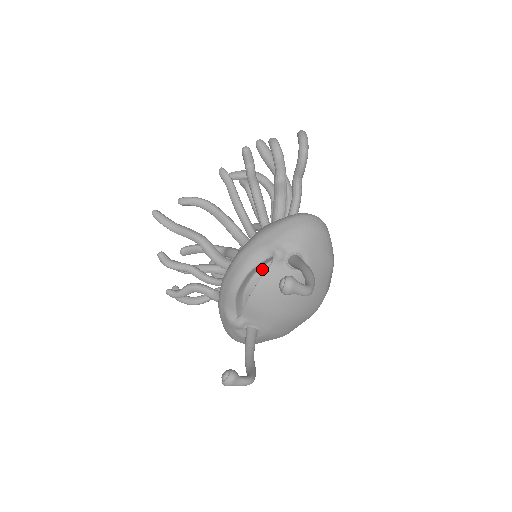
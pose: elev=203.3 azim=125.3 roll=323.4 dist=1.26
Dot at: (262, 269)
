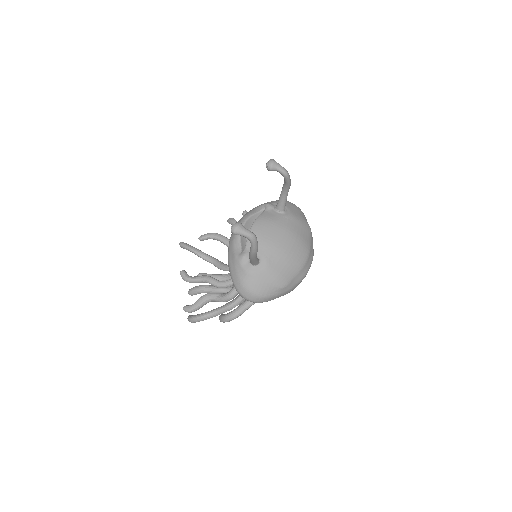
Dot at: occluded
